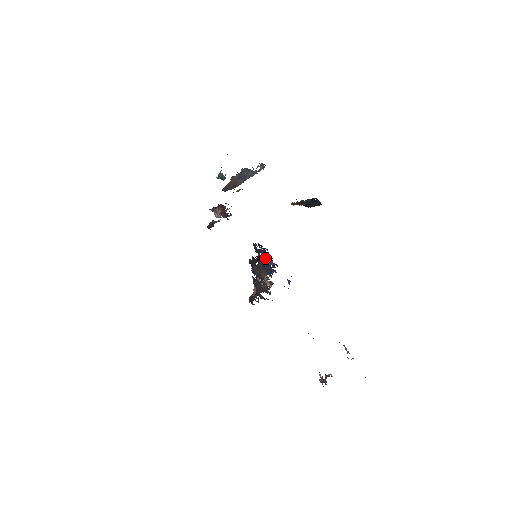
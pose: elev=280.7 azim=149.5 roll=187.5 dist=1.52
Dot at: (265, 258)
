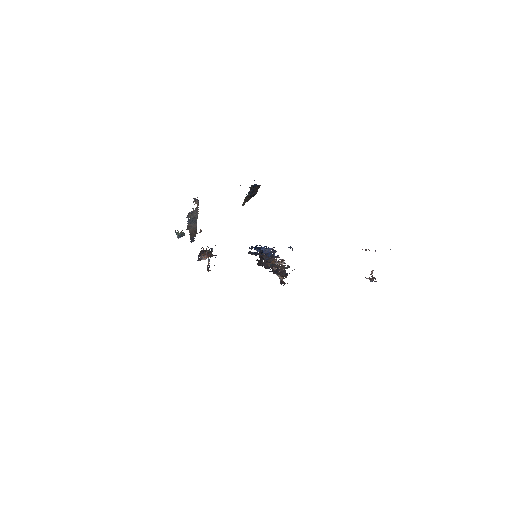
Dot at: (262, 251)
